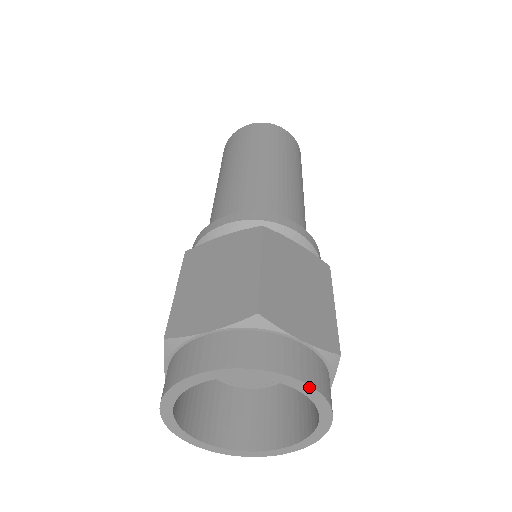
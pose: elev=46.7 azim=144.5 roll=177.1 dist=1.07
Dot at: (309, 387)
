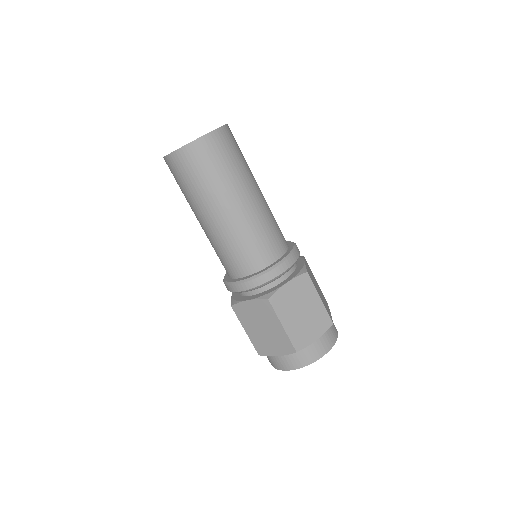
Dot at: (327, 352)
